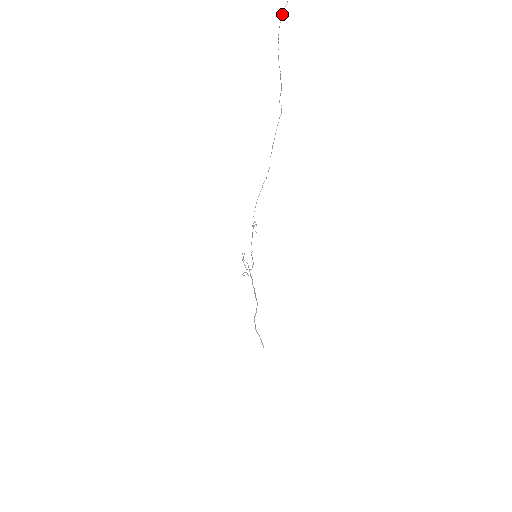
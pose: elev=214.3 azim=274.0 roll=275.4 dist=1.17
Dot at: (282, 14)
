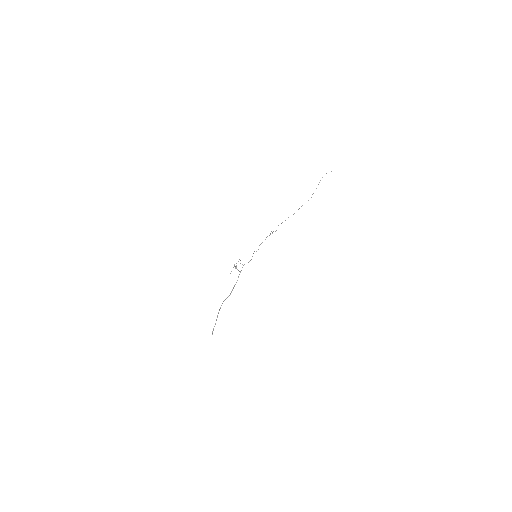
Dot at: occluded
